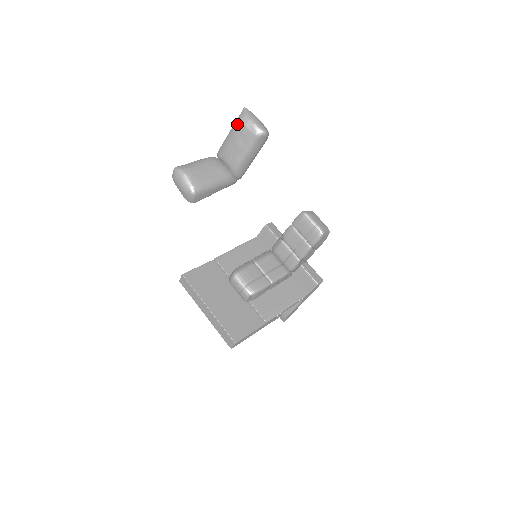
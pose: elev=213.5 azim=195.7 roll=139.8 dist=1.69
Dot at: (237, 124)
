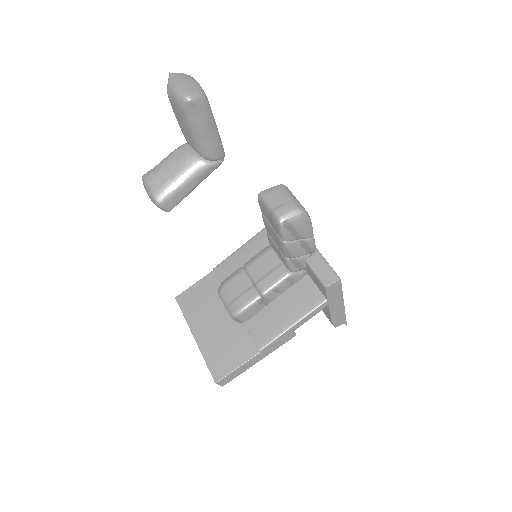
Dot at: (169, 99)
